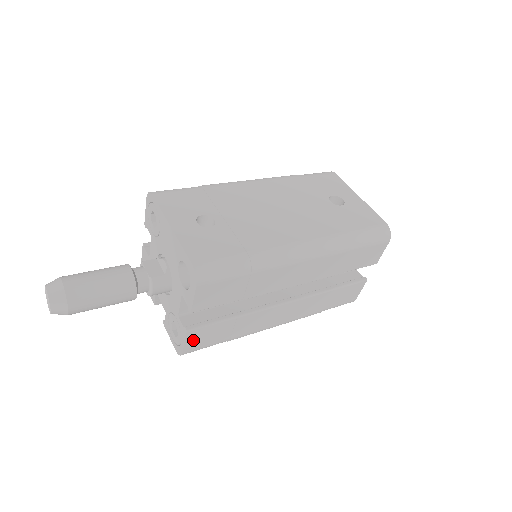
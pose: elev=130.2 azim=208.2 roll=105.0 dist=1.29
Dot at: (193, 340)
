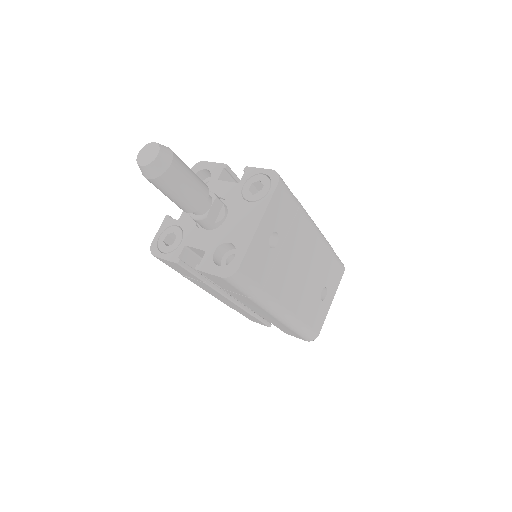
Dot at: (171, 263)
